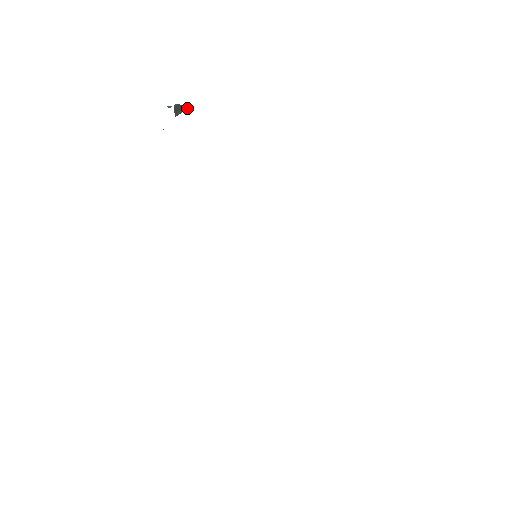
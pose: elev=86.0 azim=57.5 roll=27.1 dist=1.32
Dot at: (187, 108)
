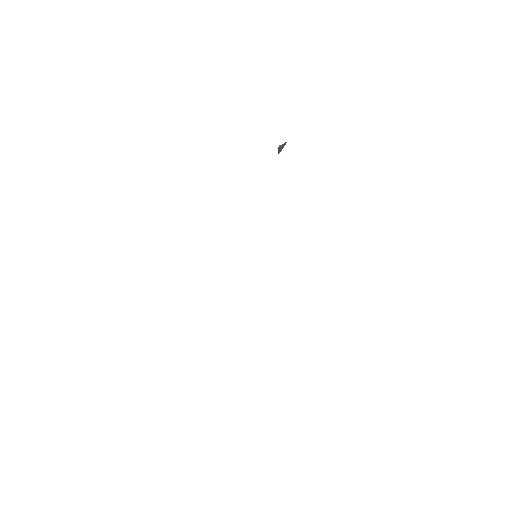
Dot at: occluded
